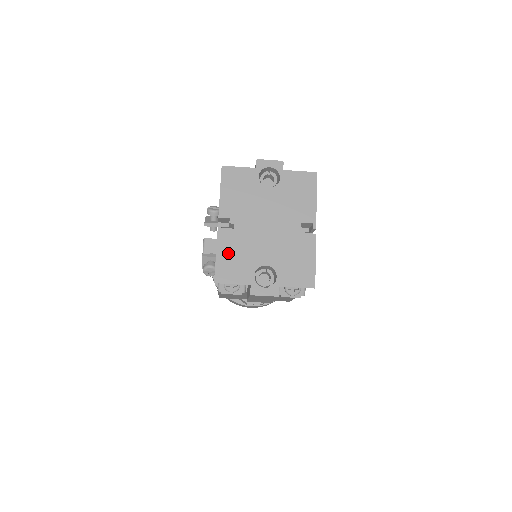
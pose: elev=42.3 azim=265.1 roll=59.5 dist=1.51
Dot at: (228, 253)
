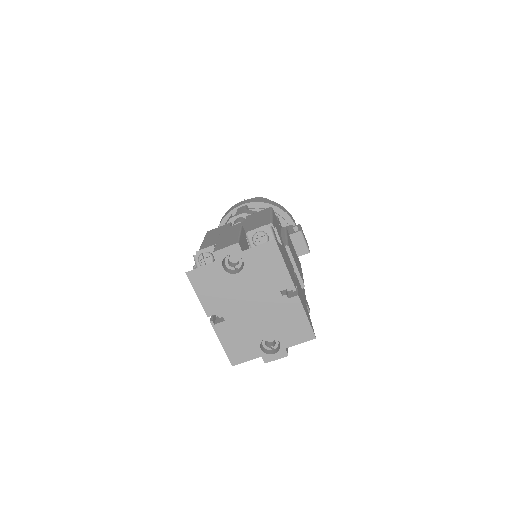
Dot at: (231, 341)
